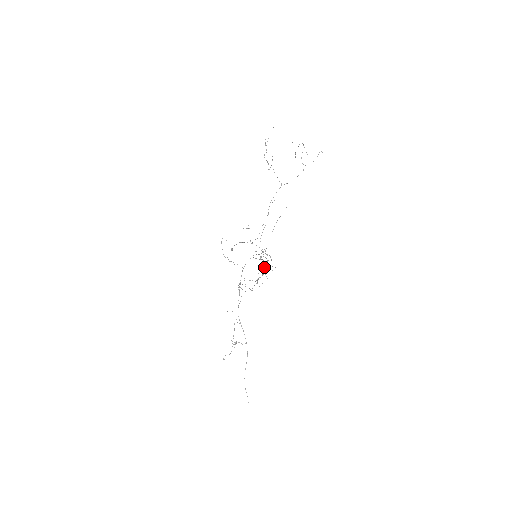
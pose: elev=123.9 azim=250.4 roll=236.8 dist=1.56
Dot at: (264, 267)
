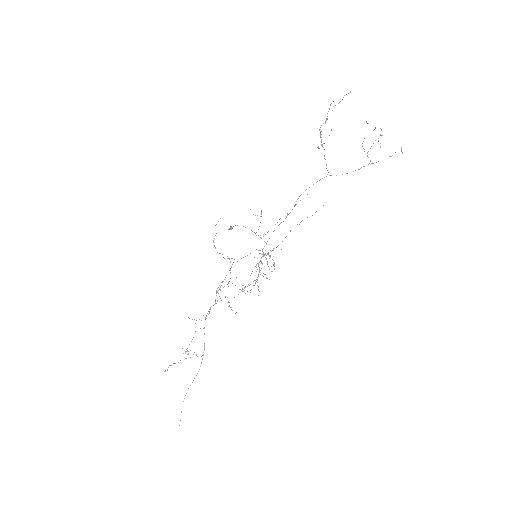
Dot at: occluded
